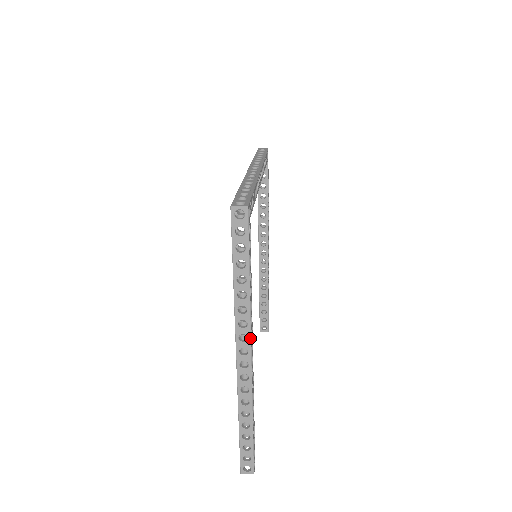
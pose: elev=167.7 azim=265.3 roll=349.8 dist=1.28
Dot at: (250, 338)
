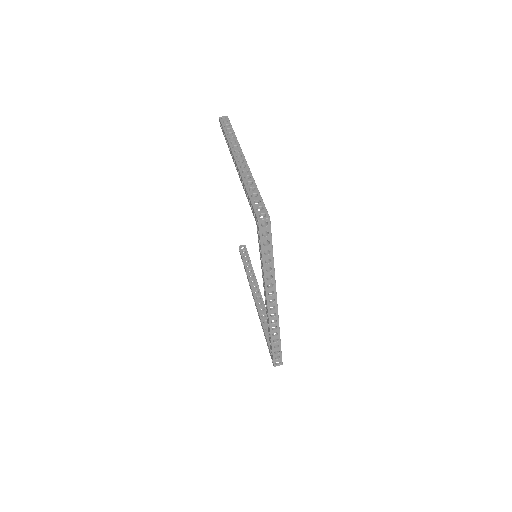
Dot at: occluded
